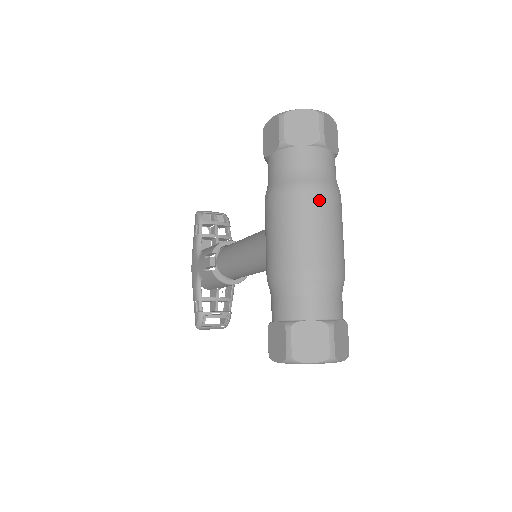
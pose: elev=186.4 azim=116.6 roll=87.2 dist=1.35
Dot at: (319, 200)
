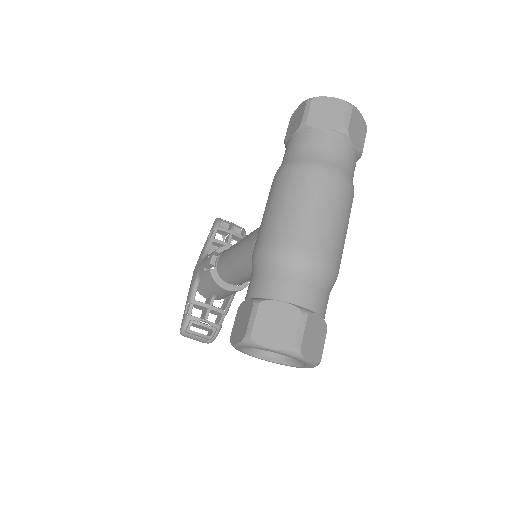
Dot at: (326, 182)
